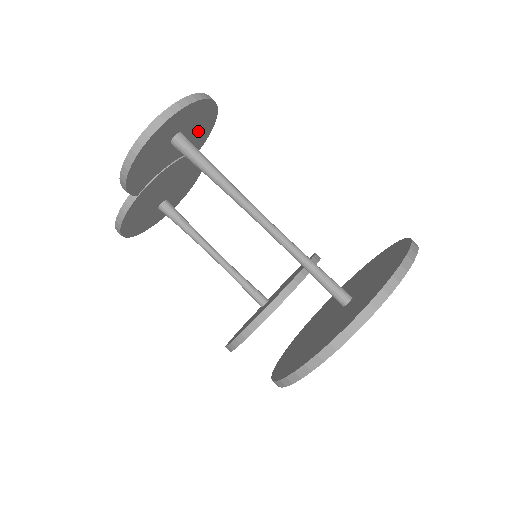
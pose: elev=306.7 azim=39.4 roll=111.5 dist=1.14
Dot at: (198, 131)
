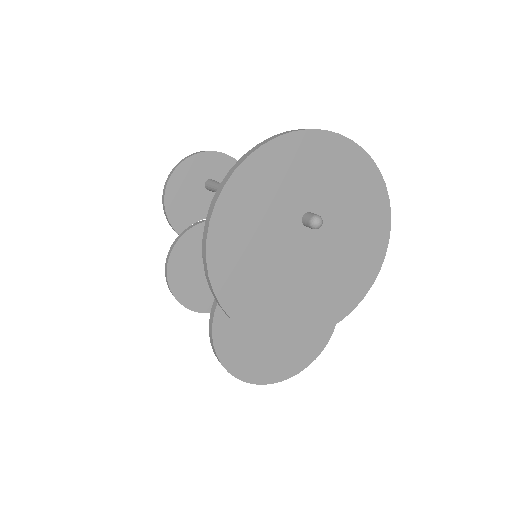
Dot at: occluded
